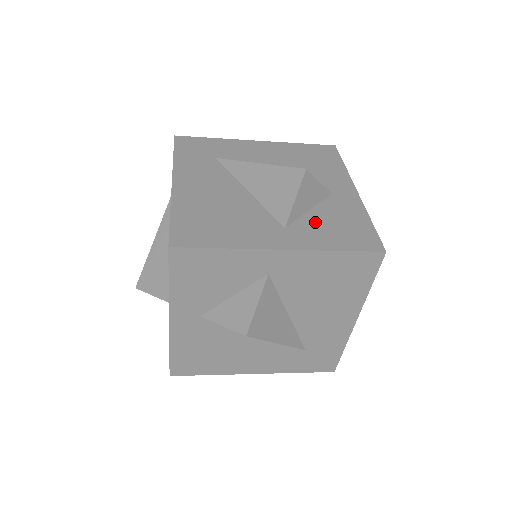
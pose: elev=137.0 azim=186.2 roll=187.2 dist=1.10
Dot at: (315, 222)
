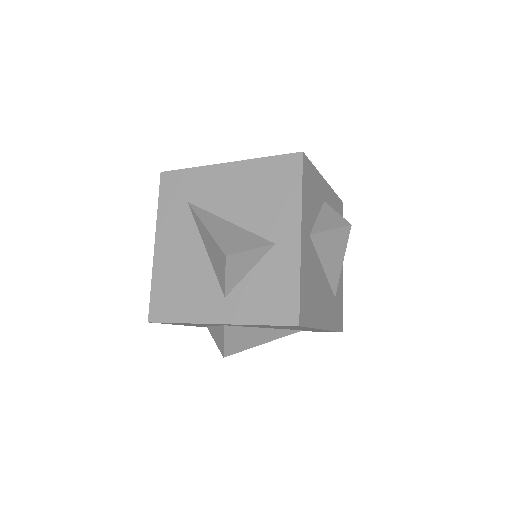
Dot at: (250, 288)
